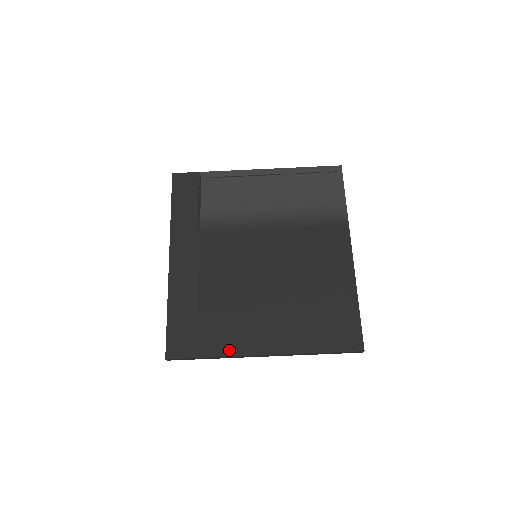
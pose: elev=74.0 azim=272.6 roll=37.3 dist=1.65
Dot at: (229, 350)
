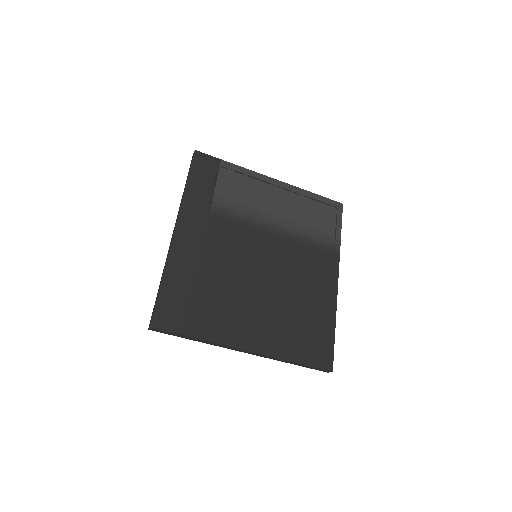
Dot at: (215, 336)
